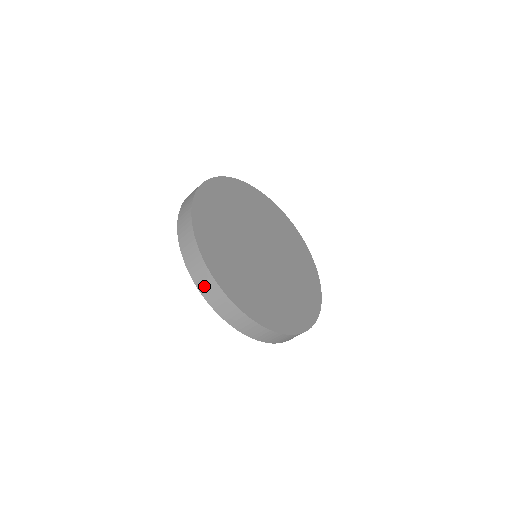
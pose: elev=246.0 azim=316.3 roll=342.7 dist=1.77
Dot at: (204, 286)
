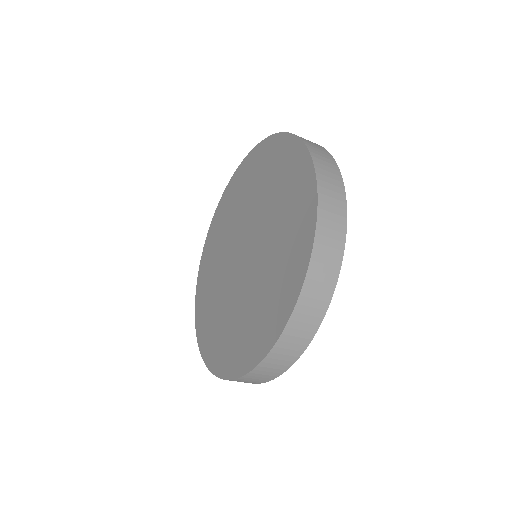
Dot at: (324, 169)
